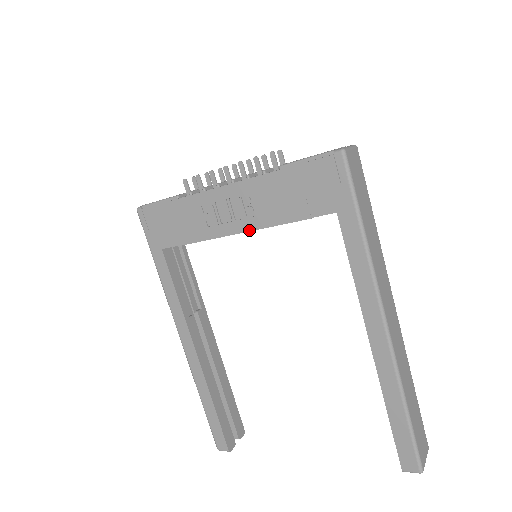
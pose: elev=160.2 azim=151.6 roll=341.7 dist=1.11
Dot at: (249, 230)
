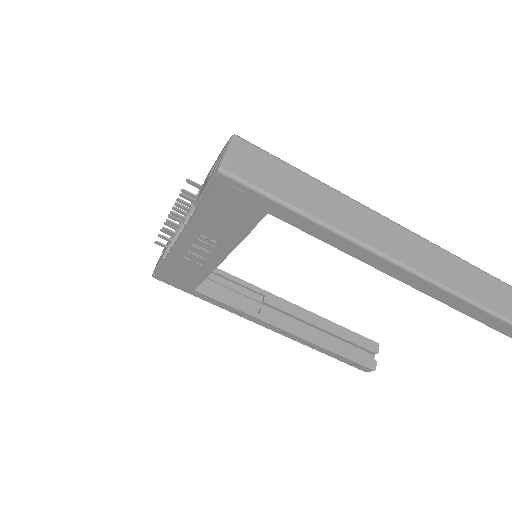
Dot at: (227, 254)
